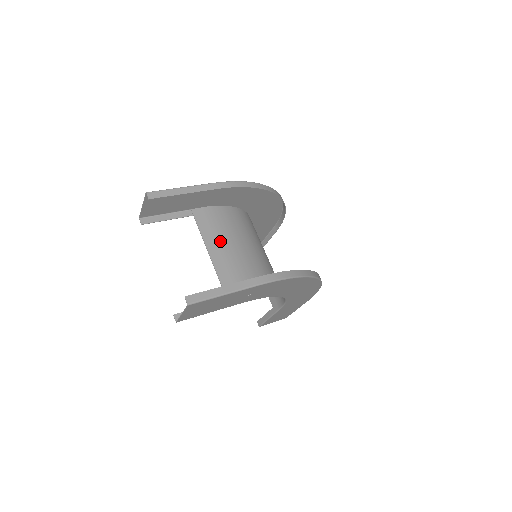
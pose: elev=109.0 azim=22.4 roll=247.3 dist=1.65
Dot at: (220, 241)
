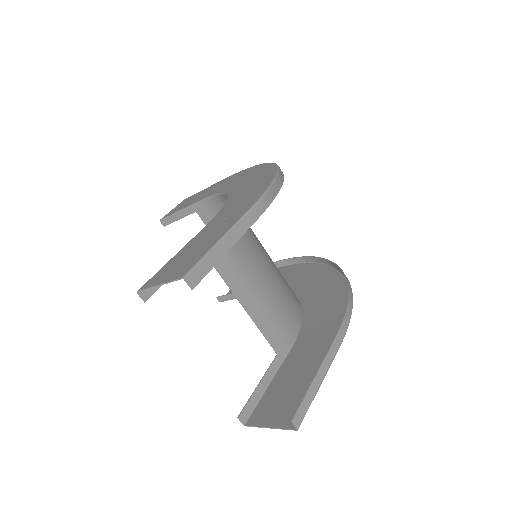
Dot at: (243, 273)
